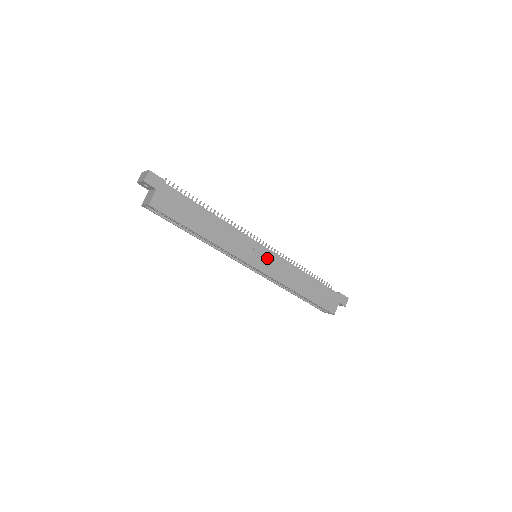
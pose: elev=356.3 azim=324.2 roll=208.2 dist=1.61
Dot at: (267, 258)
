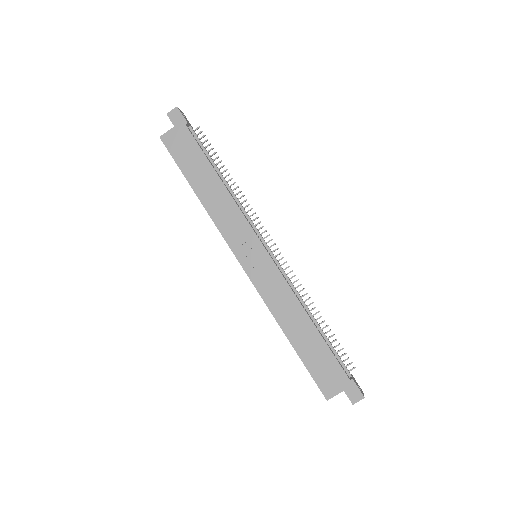
Dot at: (262, 263)
